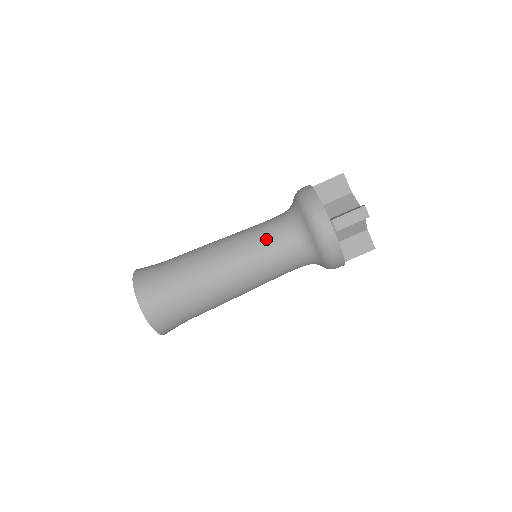
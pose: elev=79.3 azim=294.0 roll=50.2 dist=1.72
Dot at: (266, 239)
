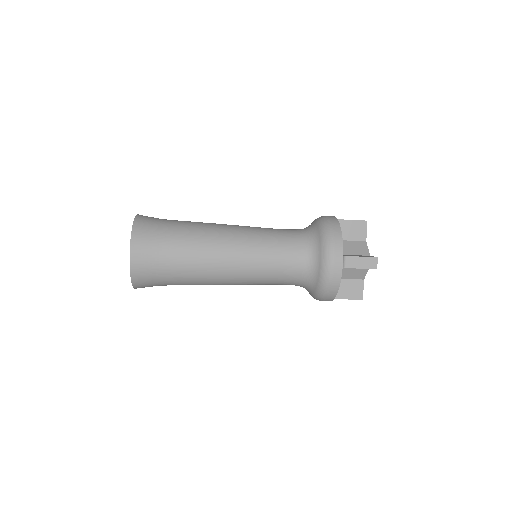
Dot at: (273, 283)
